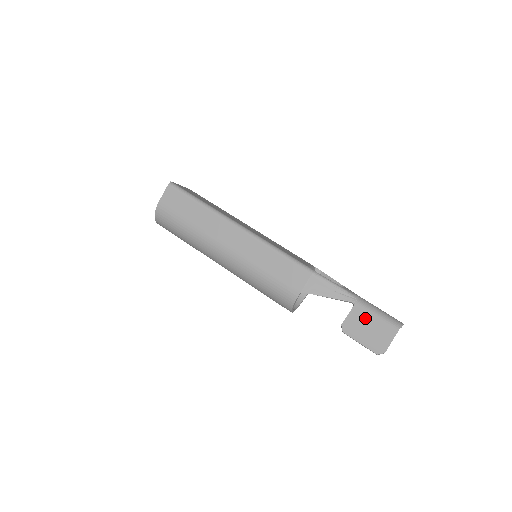
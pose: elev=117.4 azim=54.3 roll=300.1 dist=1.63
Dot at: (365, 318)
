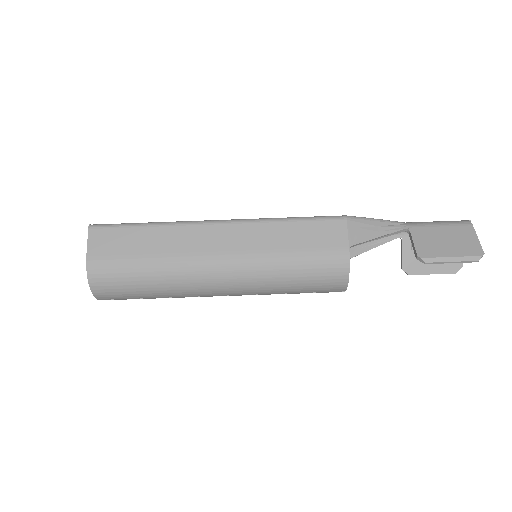
Dot at: (432, 235)
